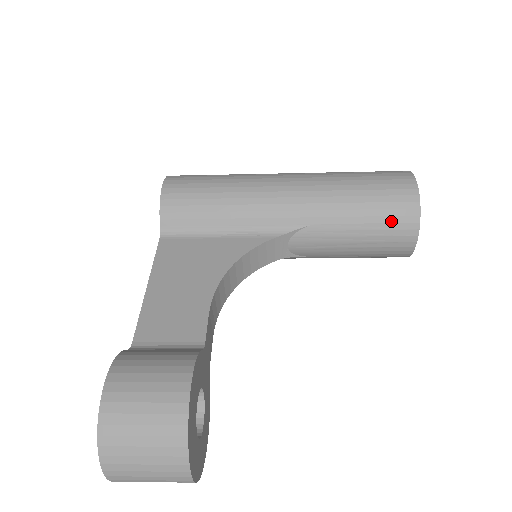
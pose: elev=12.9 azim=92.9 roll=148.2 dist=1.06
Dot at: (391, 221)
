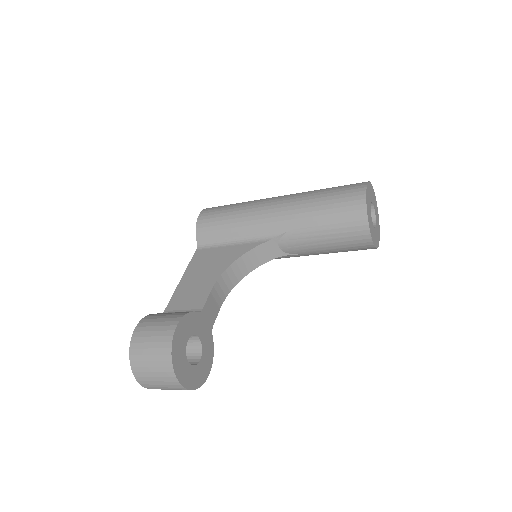
Dot at: (346, 221)
